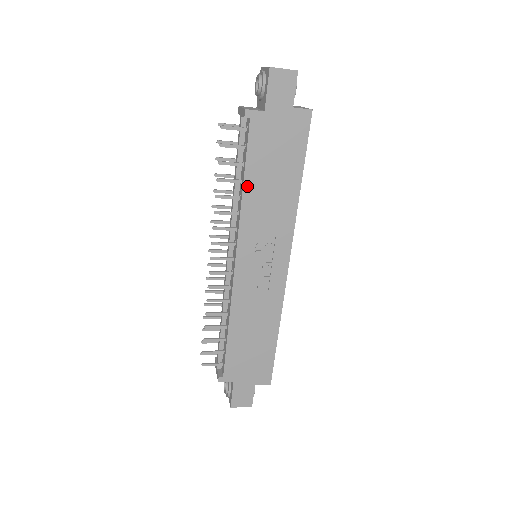
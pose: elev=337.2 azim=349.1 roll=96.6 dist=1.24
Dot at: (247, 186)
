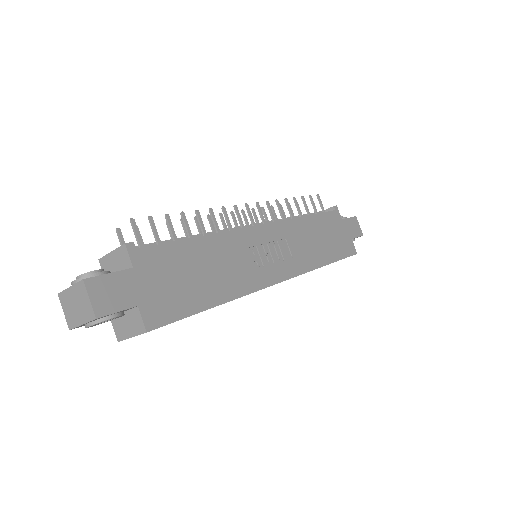
Dot at: (308, 219)
